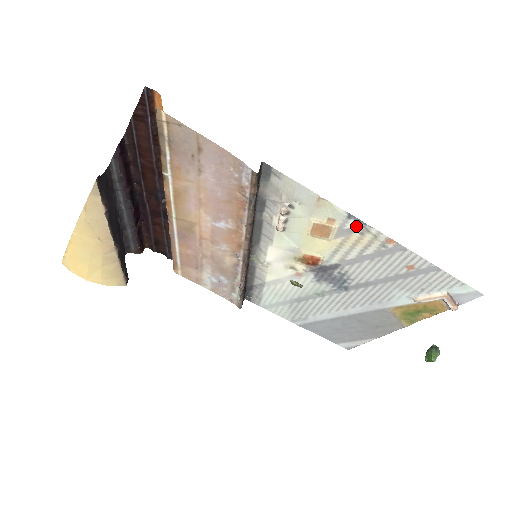
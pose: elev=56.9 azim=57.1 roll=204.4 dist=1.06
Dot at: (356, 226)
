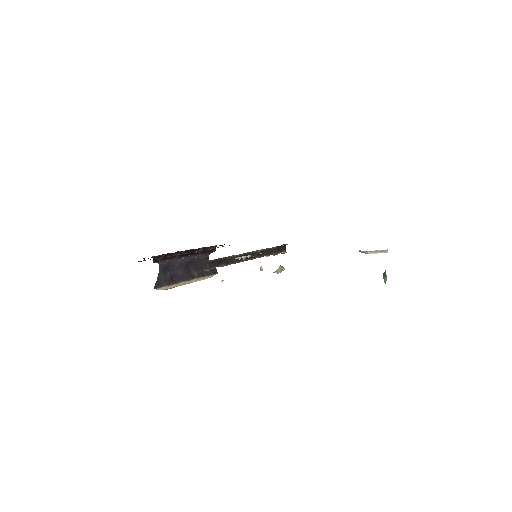
Dot at: occluded
